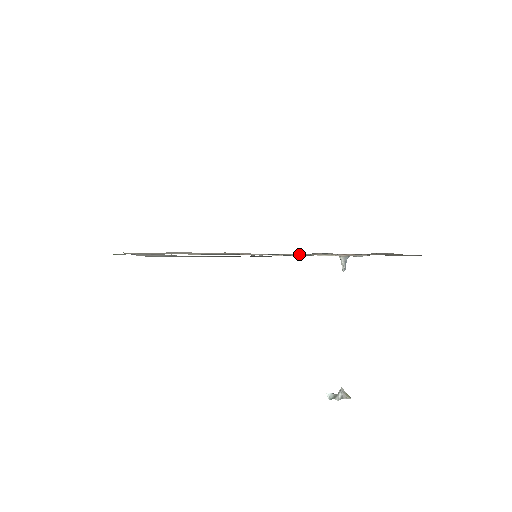
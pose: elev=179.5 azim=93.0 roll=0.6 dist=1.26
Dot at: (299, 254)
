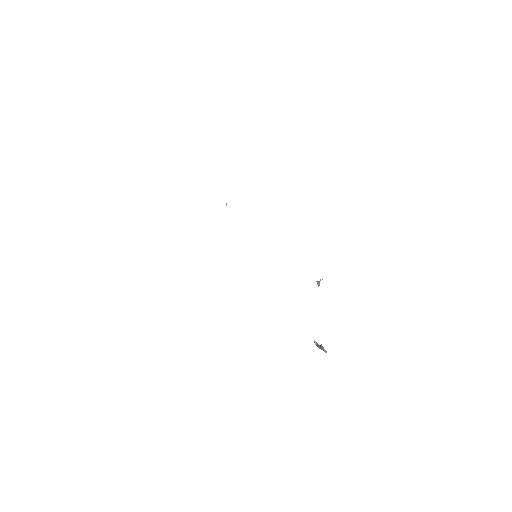
Dot at: occluded
